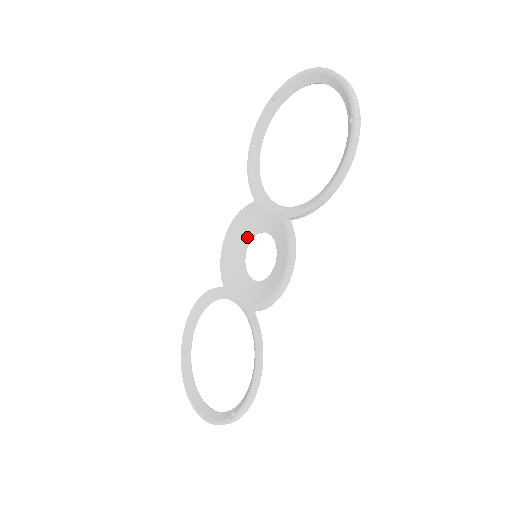
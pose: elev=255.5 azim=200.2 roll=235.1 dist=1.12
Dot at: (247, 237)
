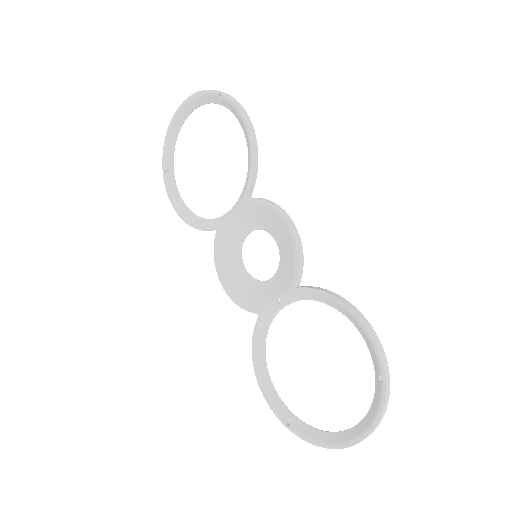
Dot at: (237, 262)
